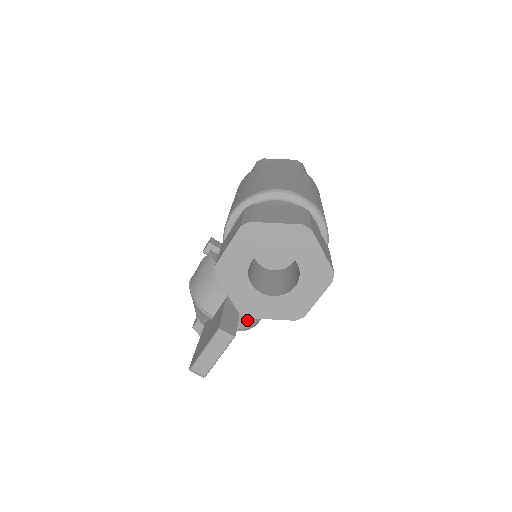
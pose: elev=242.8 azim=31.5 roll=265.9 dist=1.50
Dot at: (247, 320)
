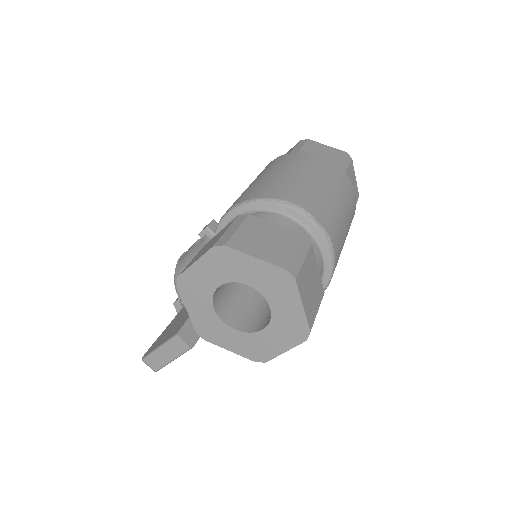
Dot at: occluded
